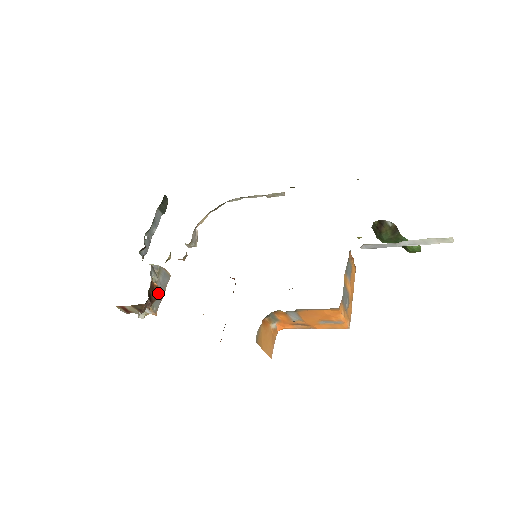
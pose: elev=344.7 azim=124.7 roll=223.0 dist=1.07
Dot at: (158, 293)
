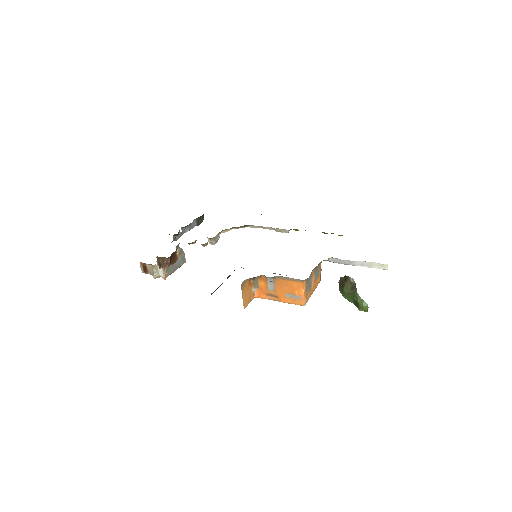
Dot at: occluded
